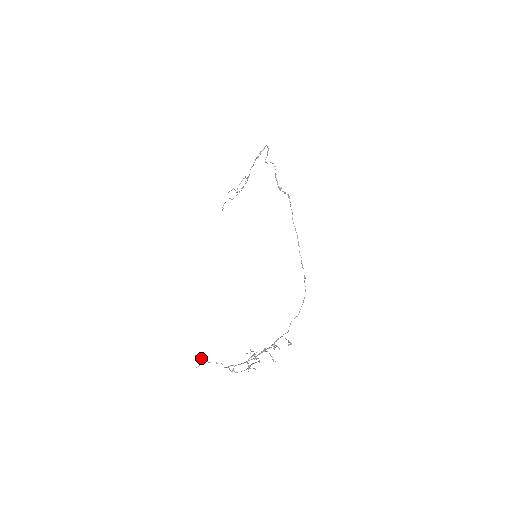
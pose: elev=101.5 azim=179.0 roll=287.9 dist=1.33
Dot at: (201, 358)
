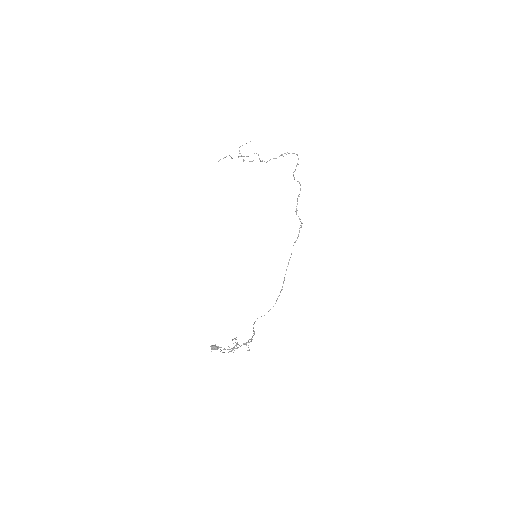
Dot at: (217, 349)
